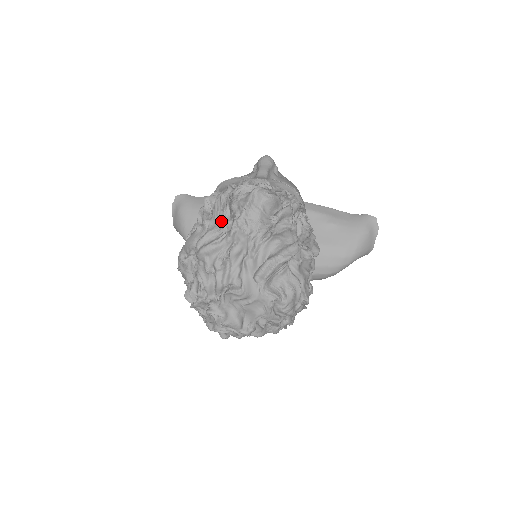
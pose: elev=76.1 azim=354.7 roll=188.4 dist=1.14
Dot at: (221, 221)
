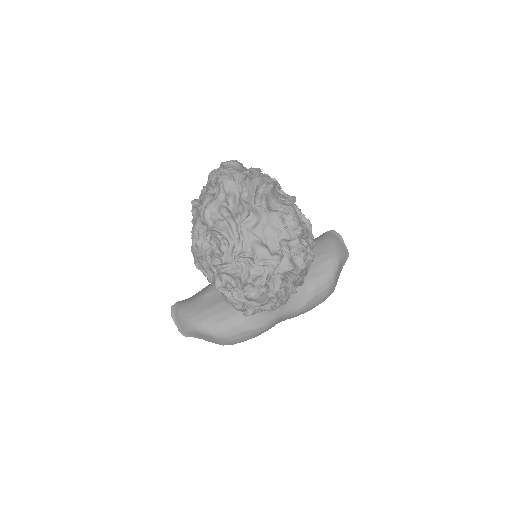
Dot at: occluded
